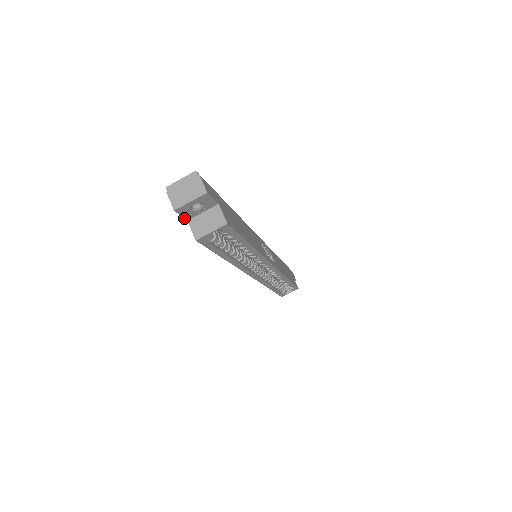
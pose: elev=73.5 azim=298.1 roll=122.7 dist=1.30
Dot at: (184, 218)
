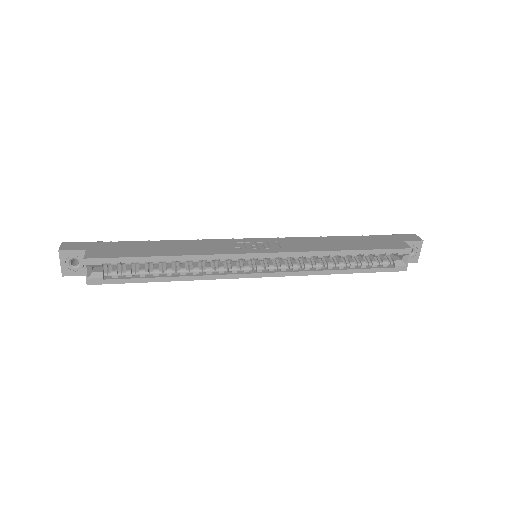
Dot at: occluded
